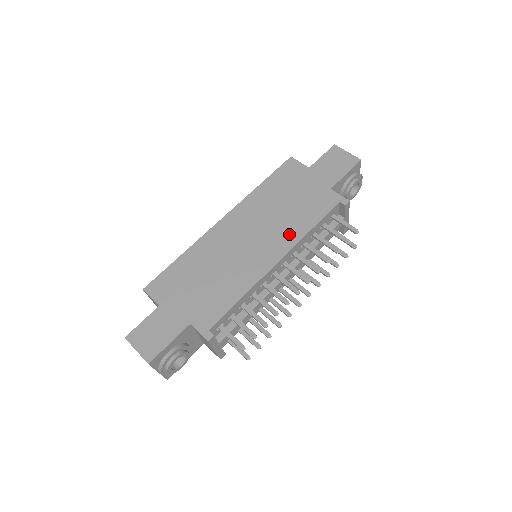
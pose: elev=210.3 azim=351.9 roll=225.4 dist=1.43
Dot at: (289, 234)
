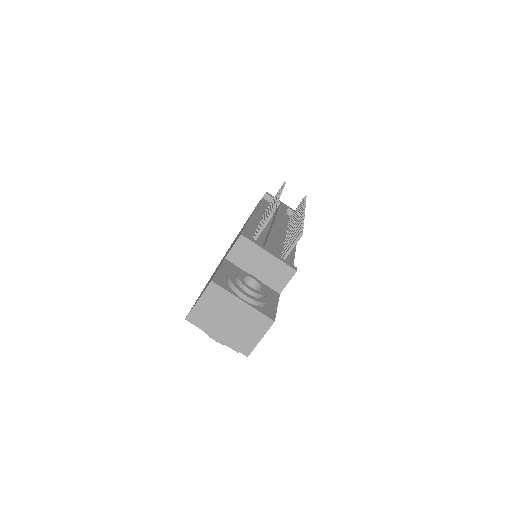
Dot at: occluded
